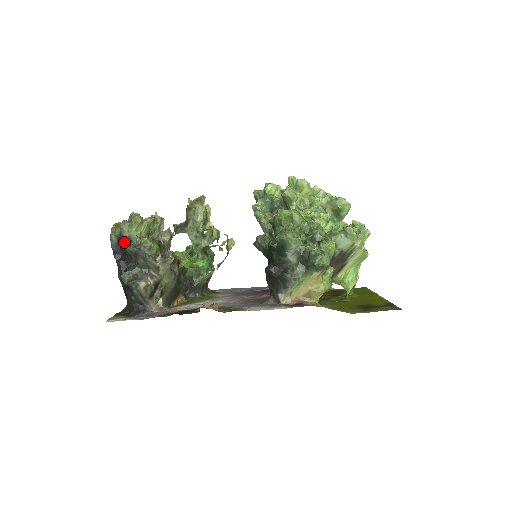
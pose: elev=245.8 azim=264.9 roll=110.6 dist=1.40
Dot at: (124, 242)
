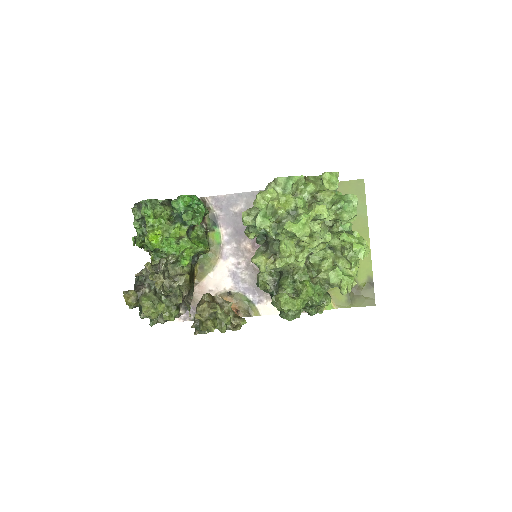
Dot at: occluded
